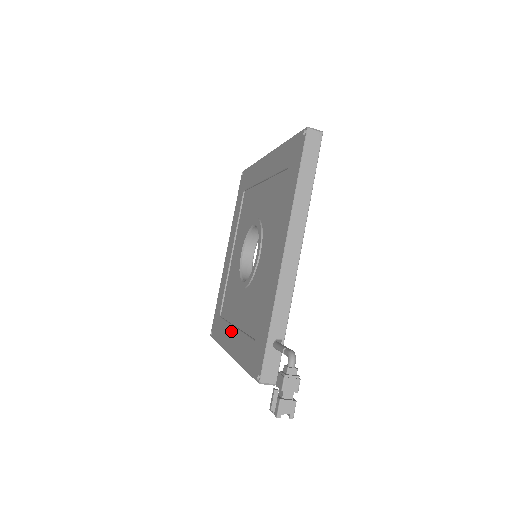
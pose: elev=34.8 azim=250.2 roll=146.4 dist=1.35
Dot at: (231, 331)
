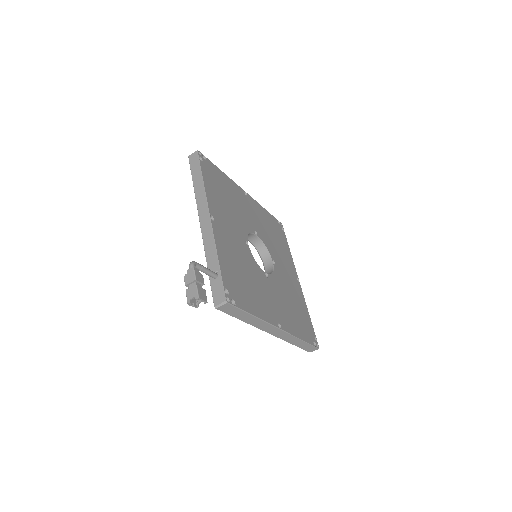
Dot at: occluded
